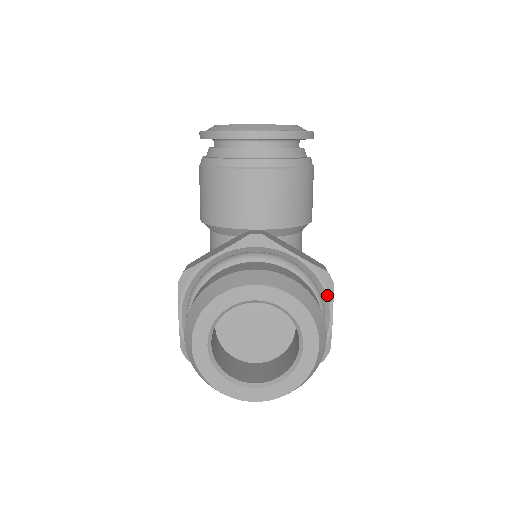
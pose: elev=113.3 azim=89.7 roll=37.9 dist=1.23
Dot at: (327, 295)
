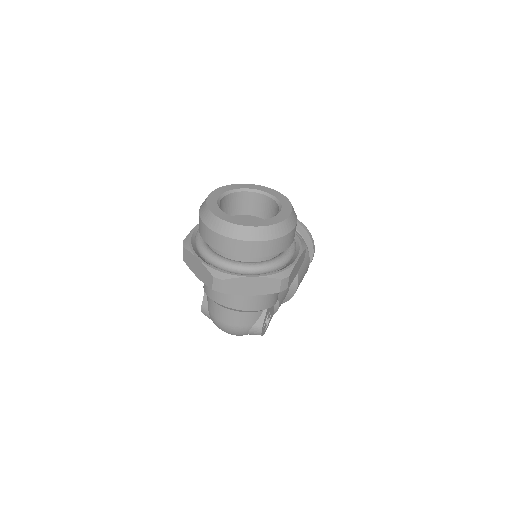
Dot at: (300, 247)
